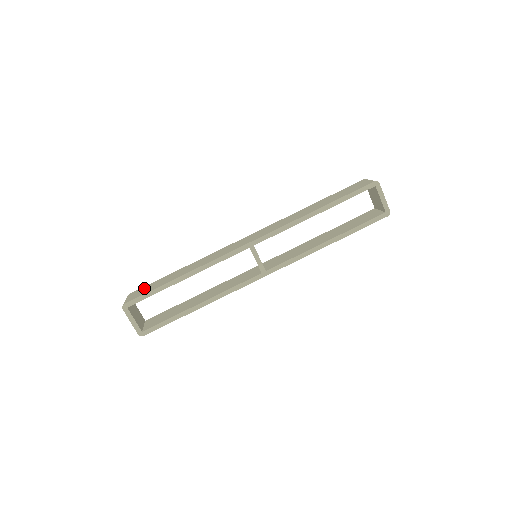
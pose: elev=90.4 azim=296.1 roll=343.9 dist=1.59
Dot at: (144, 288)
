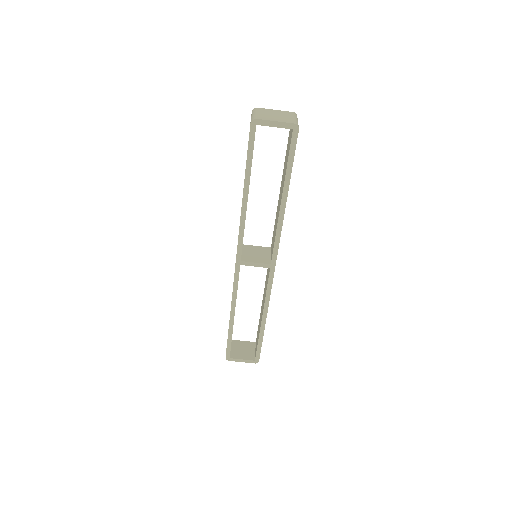
Dot at: occluded
